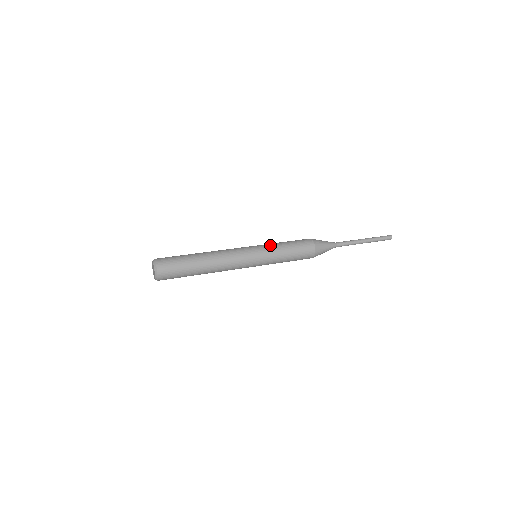
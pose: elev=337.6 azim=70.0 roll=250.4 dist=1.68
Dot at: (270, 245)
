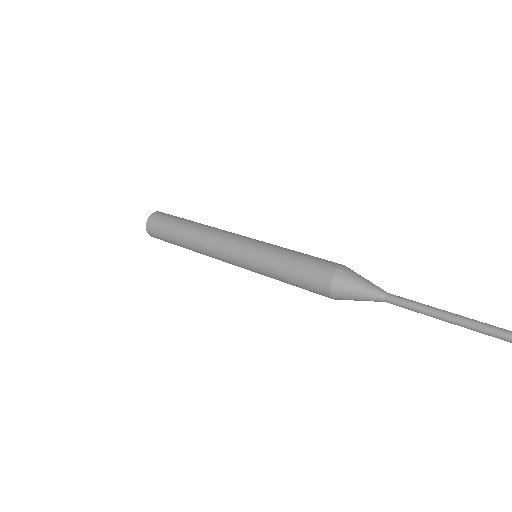
Dot at: (273, 246)
